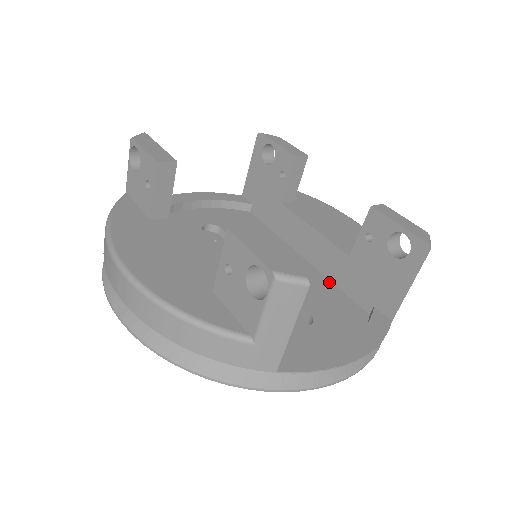
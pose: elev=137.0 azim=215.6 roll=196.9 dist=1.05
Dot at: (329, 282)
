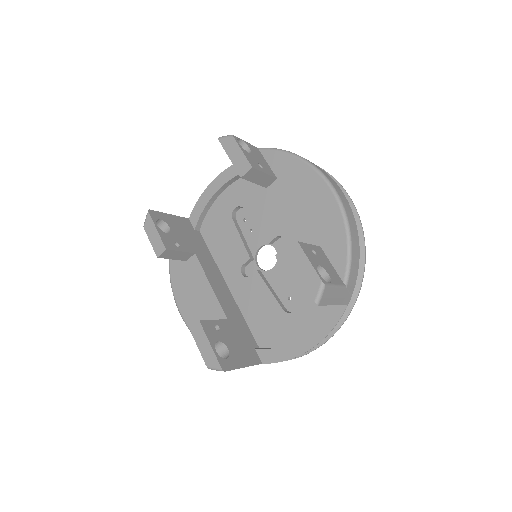
Dot at: occluded
